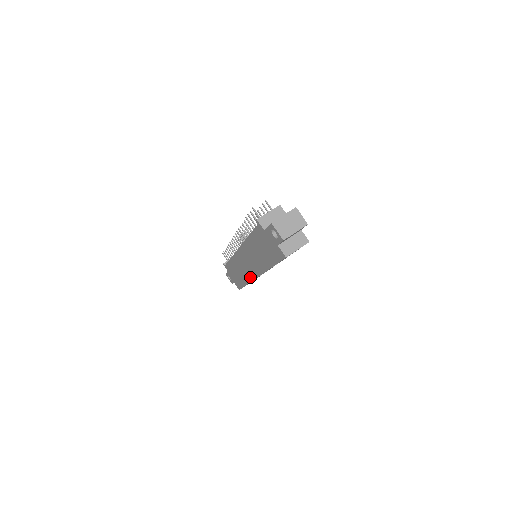
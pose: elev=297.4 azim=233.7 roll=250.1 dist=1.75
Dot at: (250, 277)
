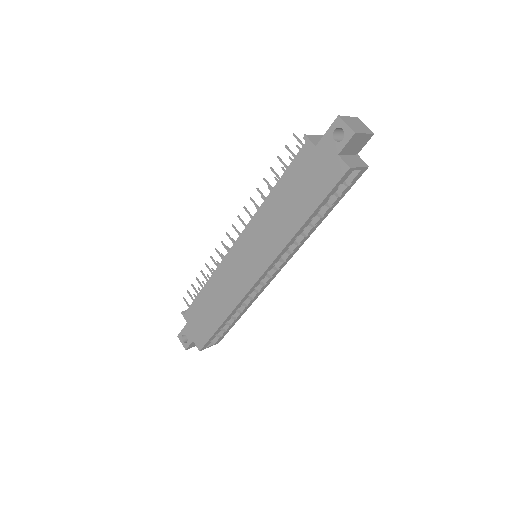
Dot at: (242, 291)
